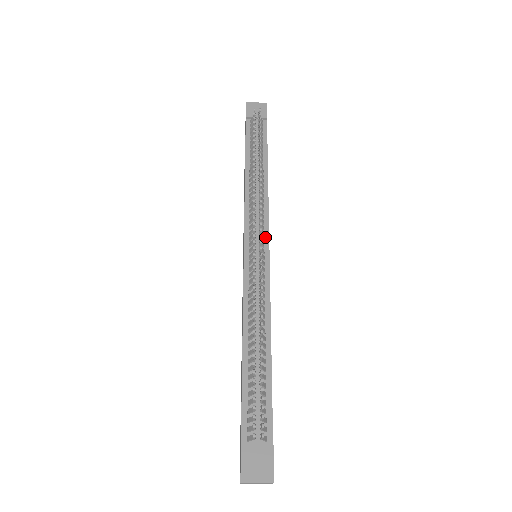
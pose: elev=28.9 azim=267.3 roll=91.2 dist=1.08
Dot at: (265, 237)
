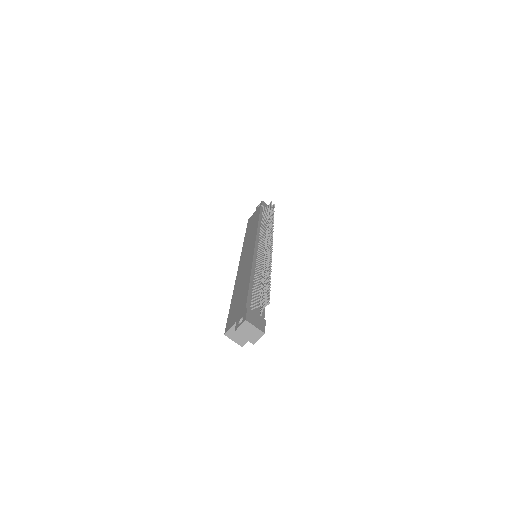
Dot at: occluded
